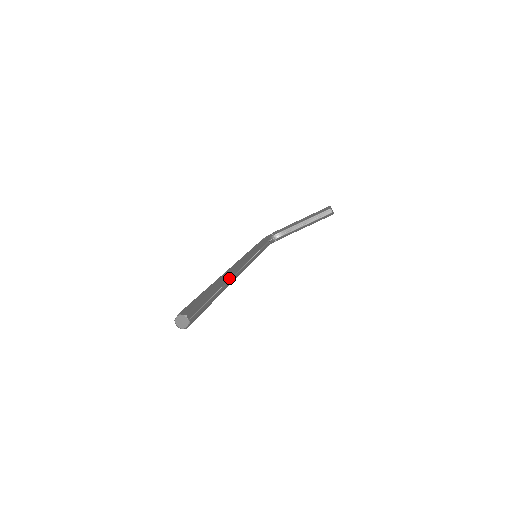
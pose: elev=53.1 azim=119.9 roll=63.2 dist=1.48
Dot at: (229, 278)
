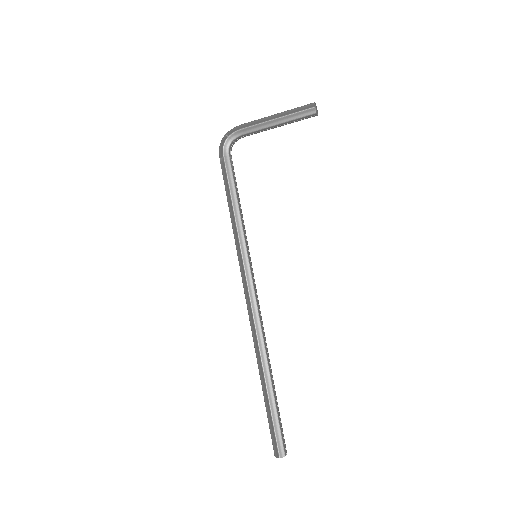
Dot at: (265, 344)
